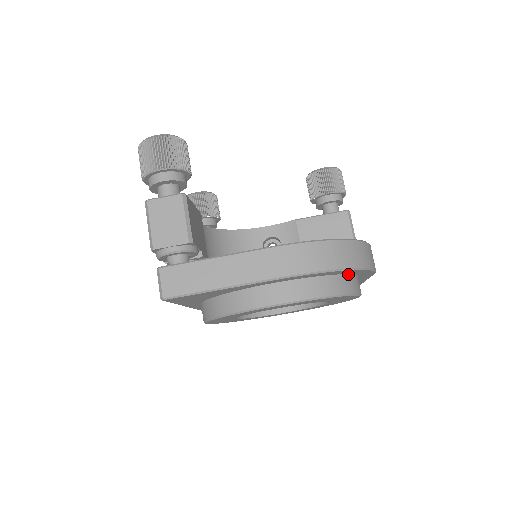
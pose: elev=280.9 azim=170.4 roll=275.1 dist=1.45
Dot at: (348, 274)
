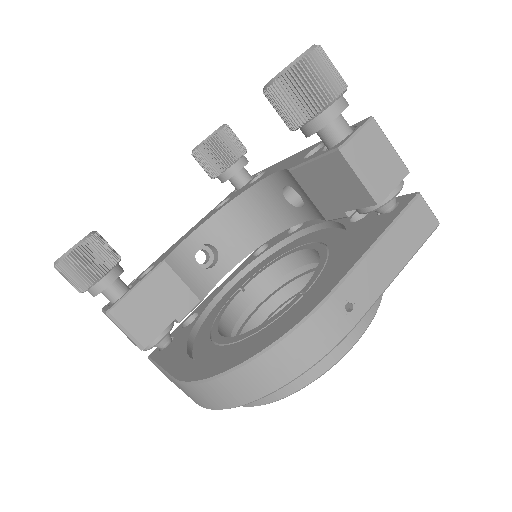
Dot at: occluded
